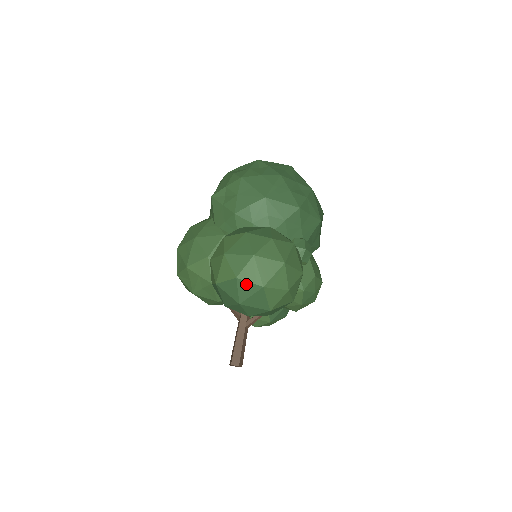
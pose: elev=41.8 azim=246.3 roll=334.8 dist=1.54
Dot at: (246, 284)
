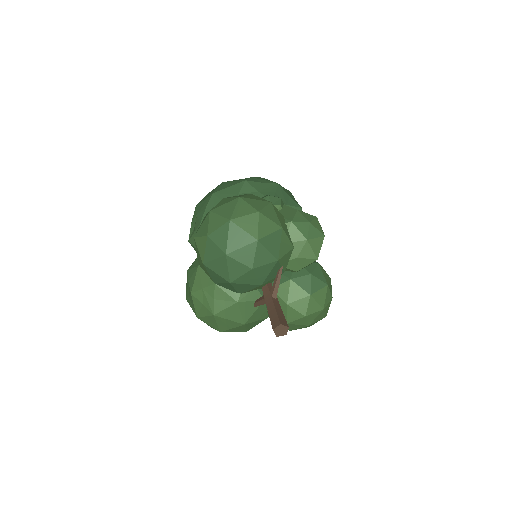
Dot at: (217, 233)
